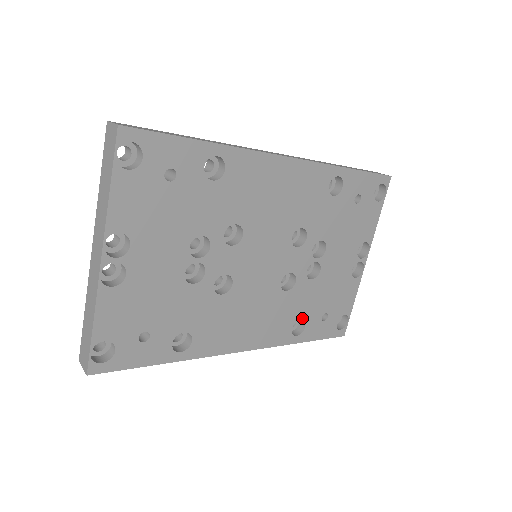
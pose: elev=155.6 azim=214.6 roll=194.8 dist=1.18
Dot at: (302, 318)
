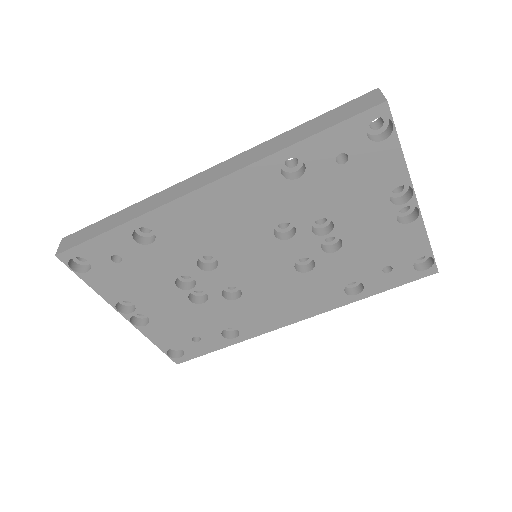
Dot at: (352, 281)
